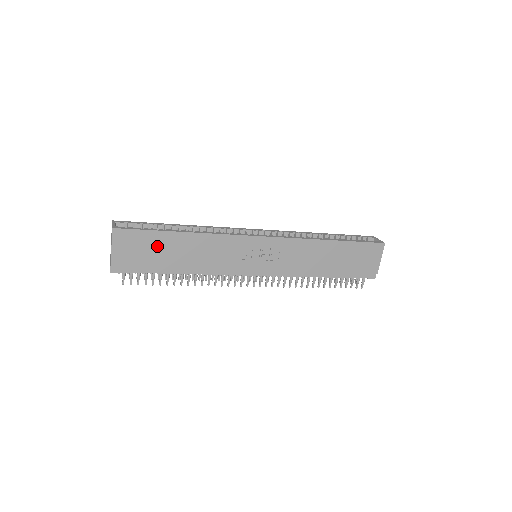
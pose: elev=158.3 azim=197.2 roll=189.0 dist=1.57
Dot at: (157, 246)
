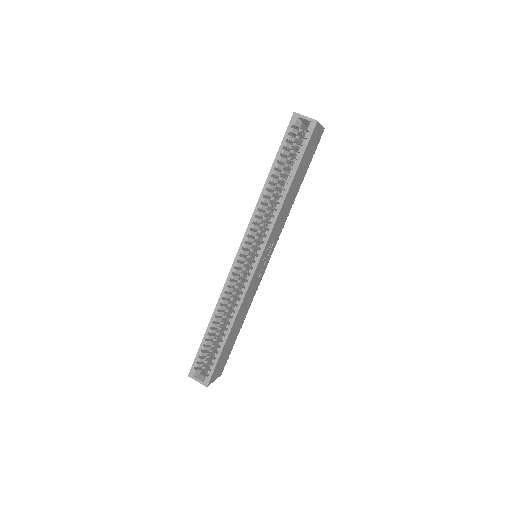
Dot at: (226, 350)
